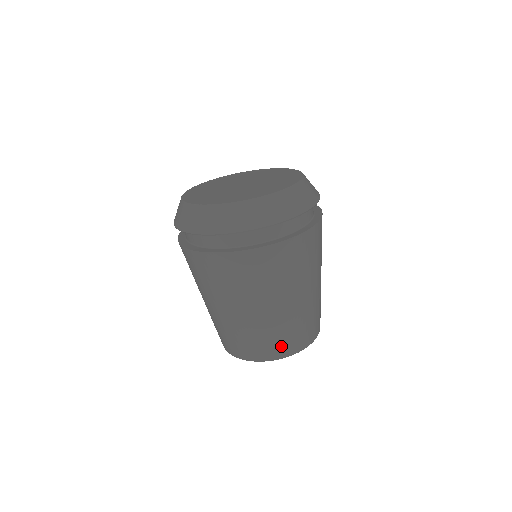
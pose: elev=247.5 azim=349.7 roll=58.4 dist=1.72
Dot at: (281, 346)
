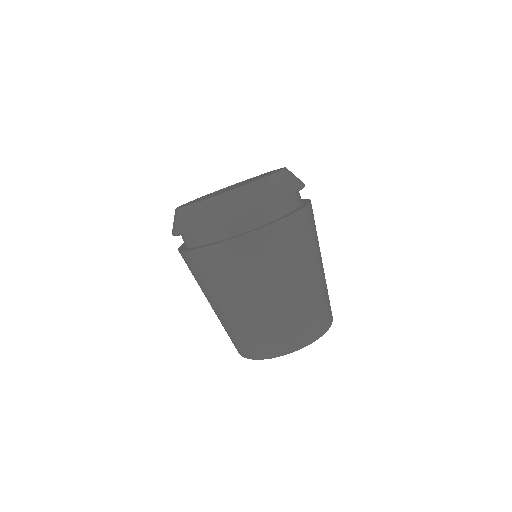
Dot at: (246, 347)
